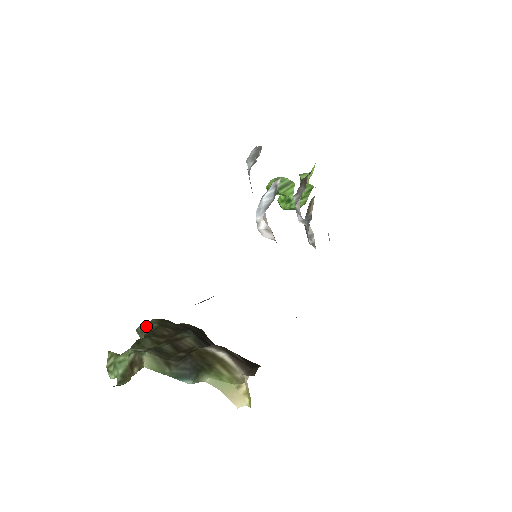
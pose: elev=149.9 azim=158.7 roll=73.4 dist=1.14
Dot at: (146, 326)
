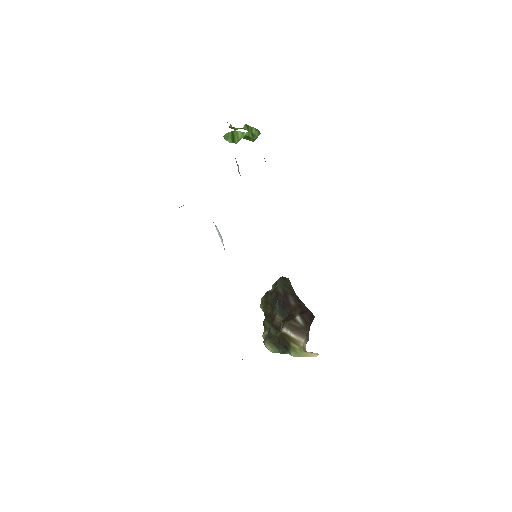
Dot at: (261, 307)
